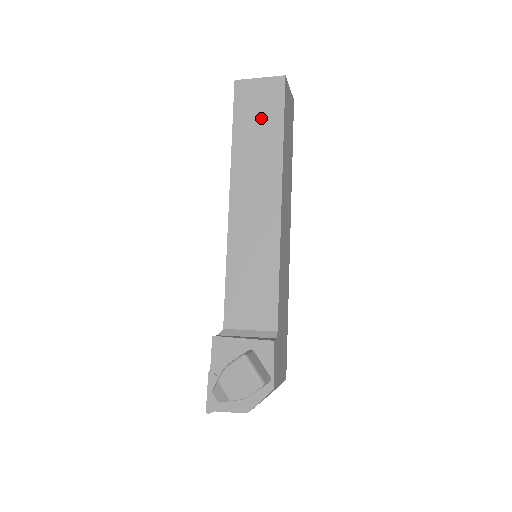
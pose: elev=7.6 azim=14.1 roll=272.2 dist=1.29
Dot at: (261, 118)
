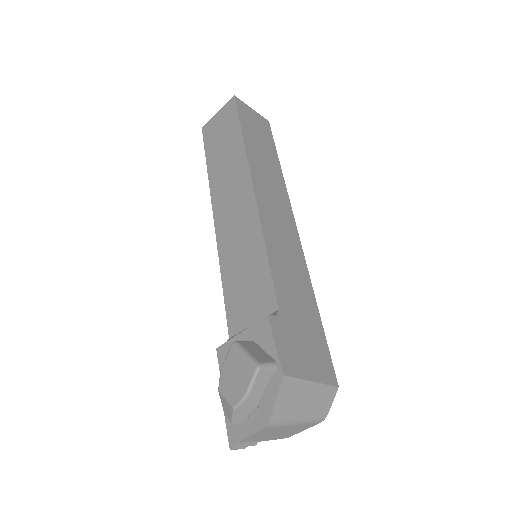
Dot at: (224, 137)
